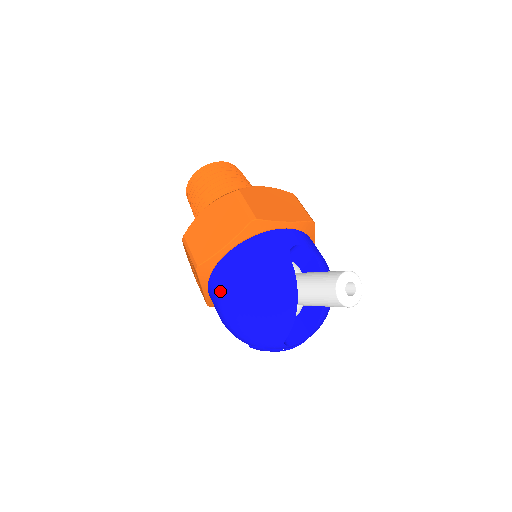
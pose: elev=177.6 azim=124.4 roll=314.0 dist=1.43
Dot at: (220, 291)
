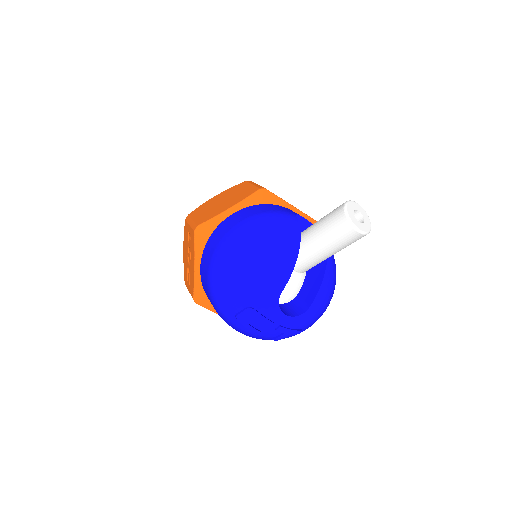
Dot at: (216, 243)
